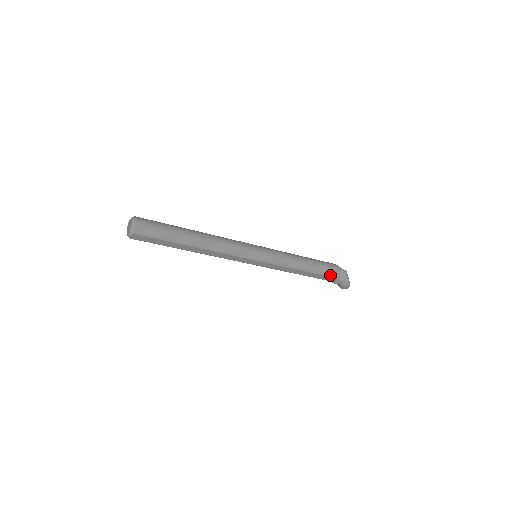
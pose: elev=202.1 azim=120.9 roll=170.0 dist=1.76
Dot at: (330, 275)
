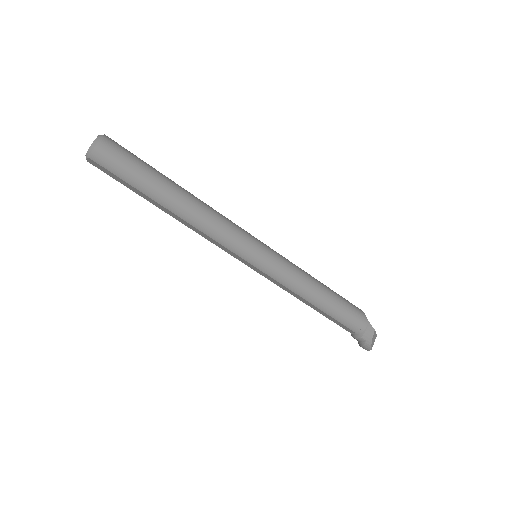
Dot at: (348, 325)
